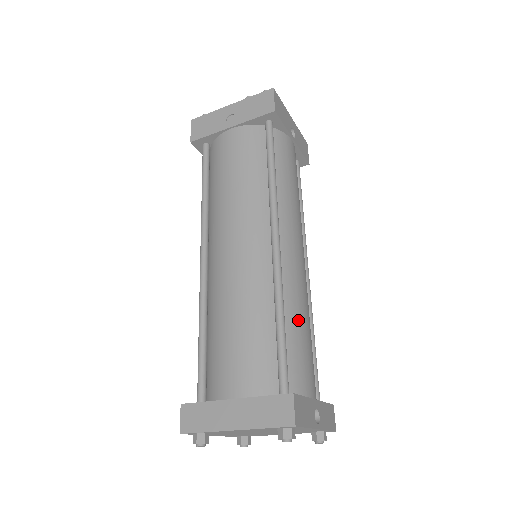
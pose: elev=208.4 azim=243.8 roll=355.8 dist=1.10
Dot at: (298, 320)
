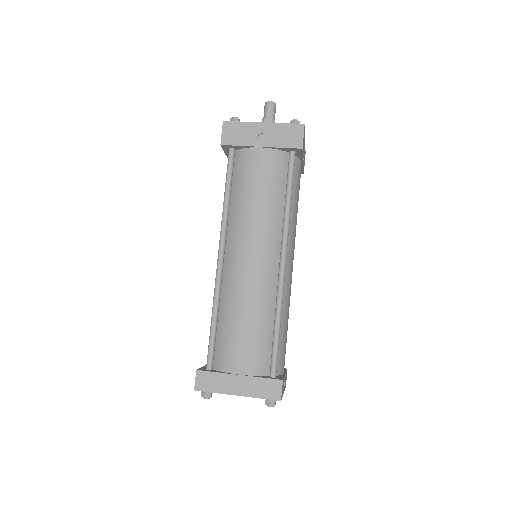
Dot at: (285, 321)
